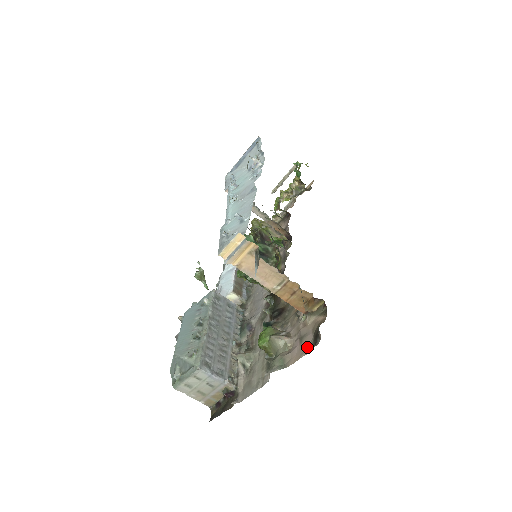
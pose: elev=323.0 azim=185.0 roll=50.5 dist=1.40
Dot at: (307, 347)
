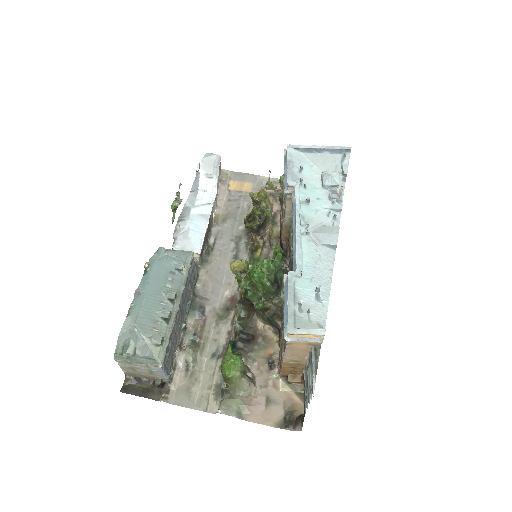
Dot at: (274, 419)
